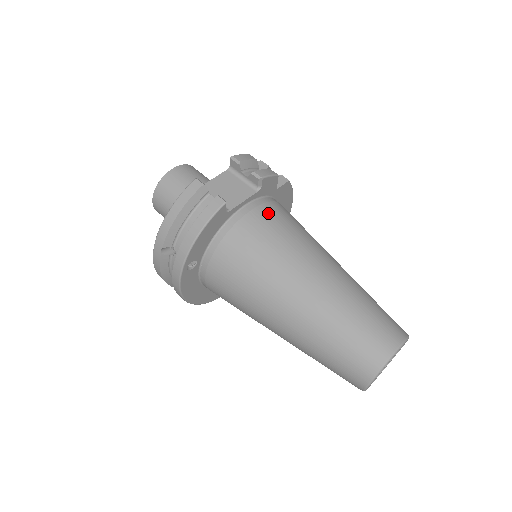
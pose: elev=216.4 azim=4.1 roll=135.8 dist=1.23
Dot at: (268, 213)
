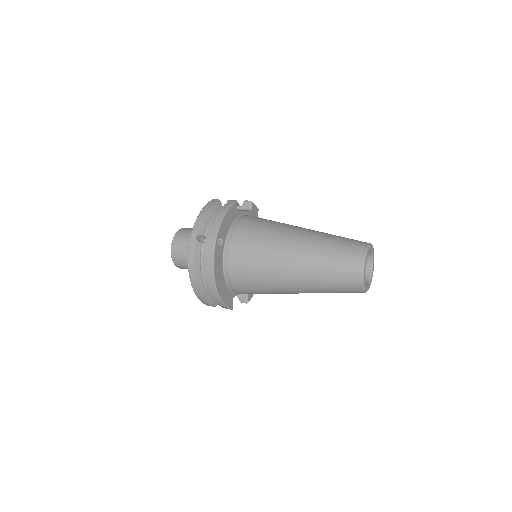
Dot at: occluded
